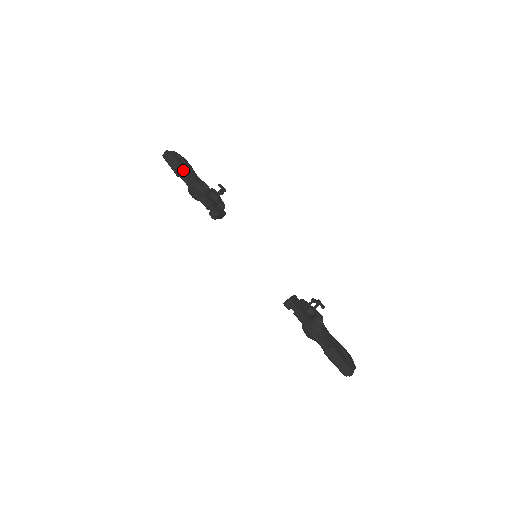
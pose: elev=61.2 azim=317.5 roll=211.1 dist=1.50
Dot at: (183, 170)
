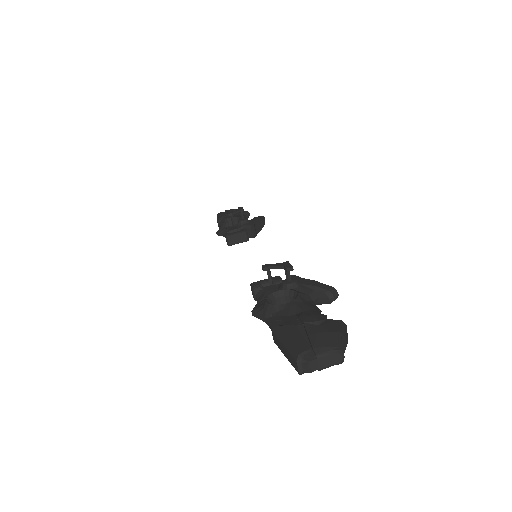
Dot at: (219, 220)
